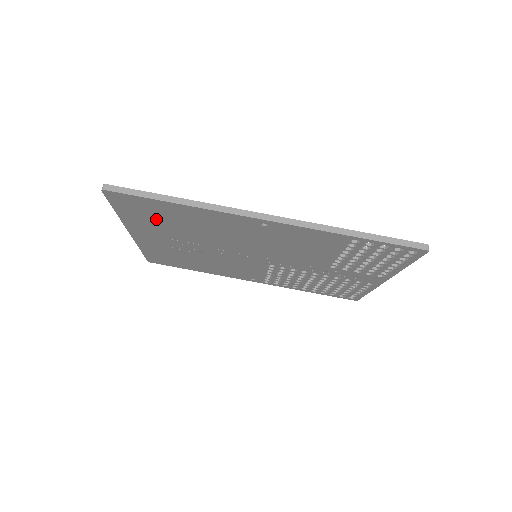
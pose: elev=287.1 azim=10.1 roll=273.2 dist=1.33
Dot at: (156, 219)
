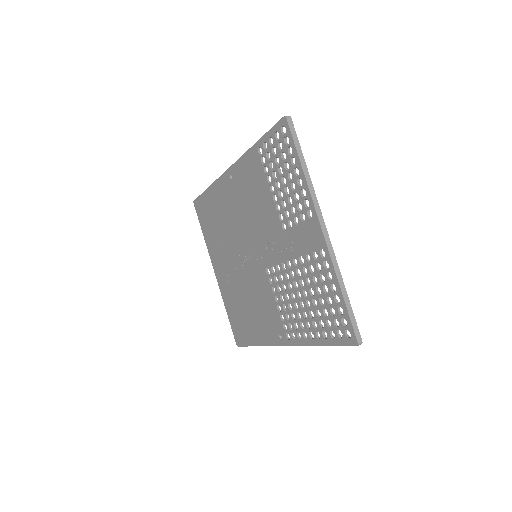
Dot at: (212, 227)
